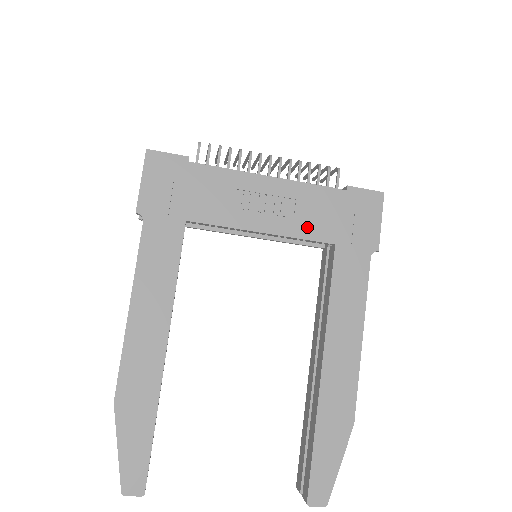
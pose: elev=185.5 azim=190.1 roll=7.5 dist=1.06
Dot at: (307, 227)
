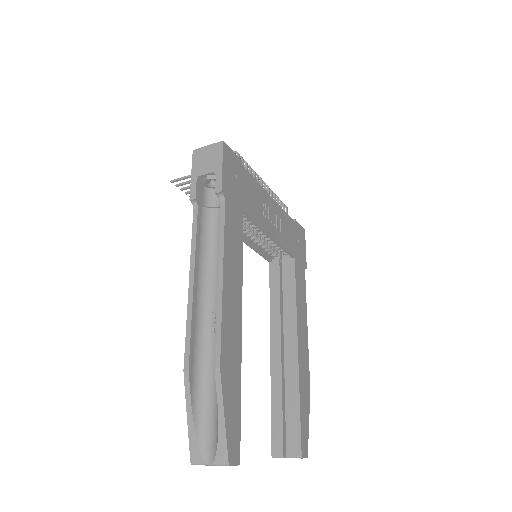
Dot at: (286, 241)
